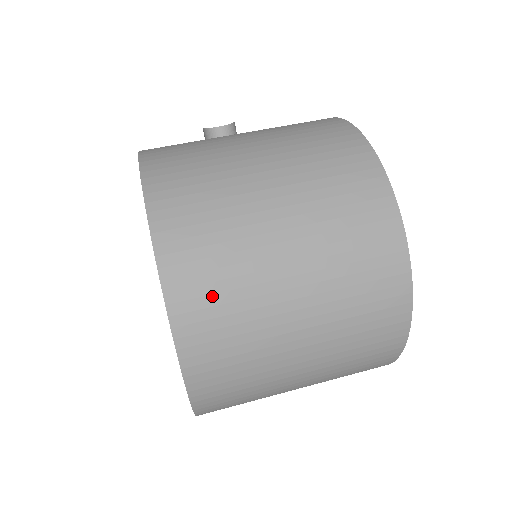
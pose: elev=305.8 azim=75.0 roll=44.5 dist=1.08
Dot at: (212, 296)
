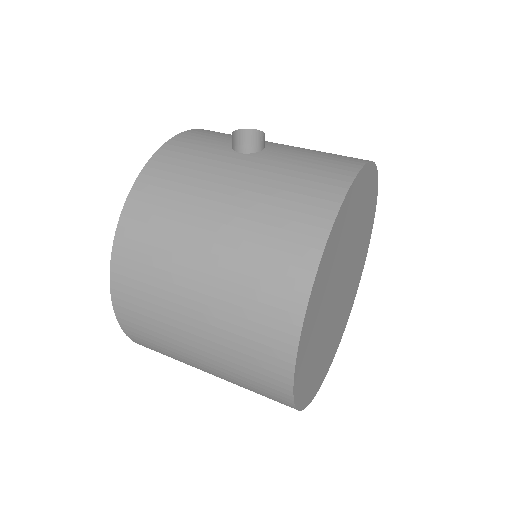
Dot at: (139, 307)
